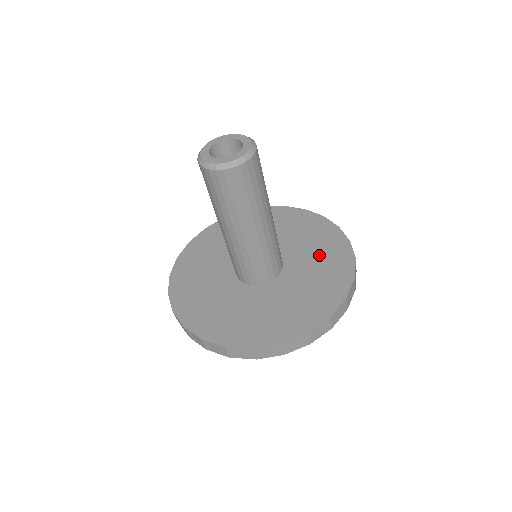
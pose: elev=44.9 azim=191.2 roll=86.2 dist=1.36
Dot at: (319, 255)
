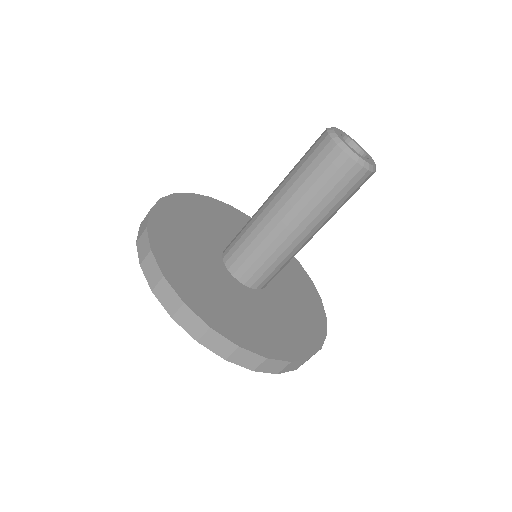
Dot at: (297, 314)
